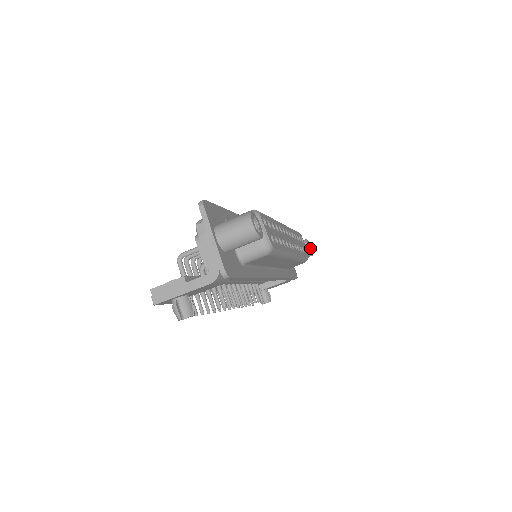
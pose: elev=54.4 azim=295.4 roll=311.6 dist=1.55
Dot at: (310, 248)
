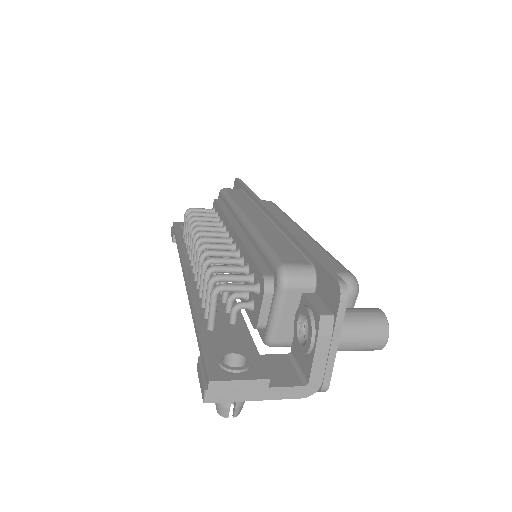
Dot at: occluded
